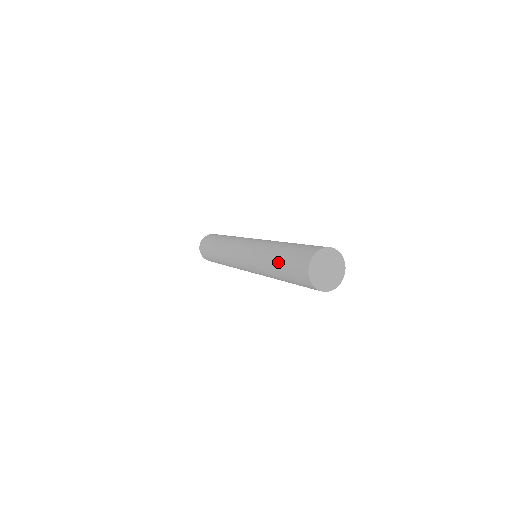
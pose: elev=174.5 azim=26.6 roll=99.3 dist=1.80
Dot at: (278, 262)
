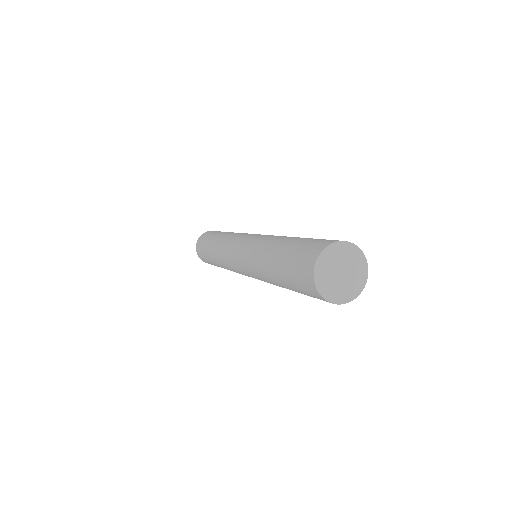
Dot at: (277, 258)
